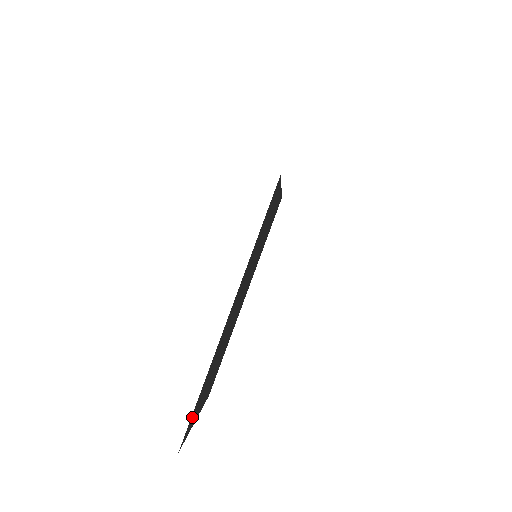
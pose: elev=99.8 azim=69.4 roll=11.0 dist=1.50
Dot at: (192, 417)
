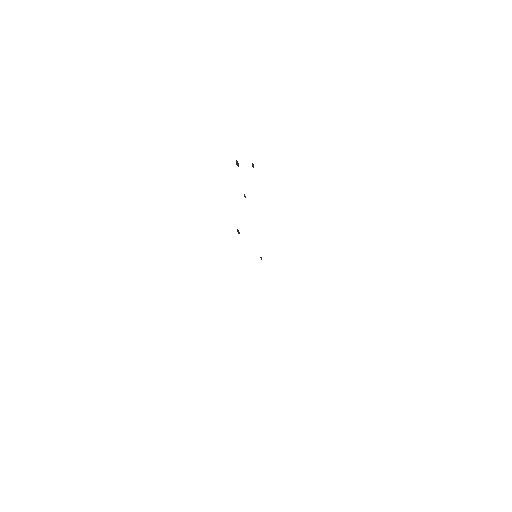
Dot at: occluded
